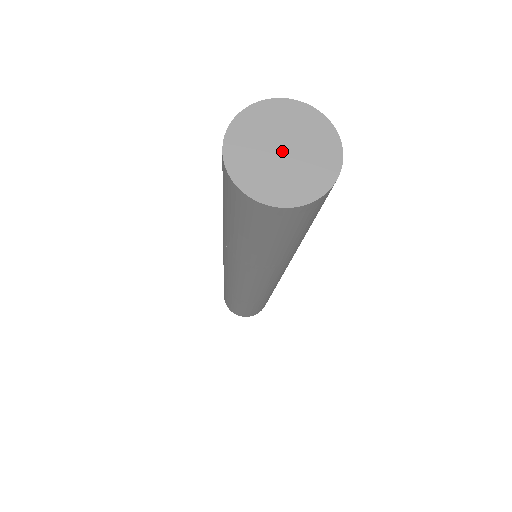
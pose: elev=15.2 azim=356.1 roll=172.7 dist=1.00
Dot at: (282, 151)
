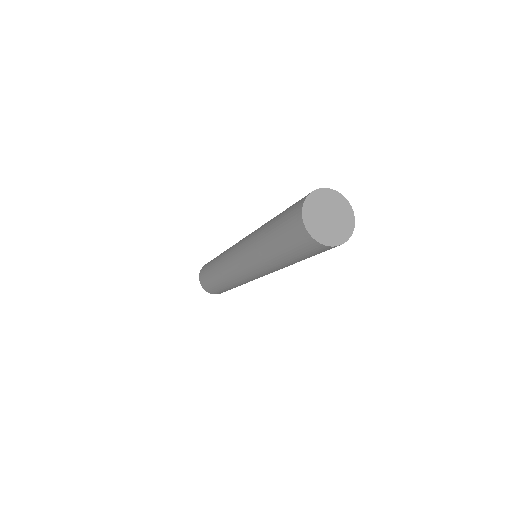
Dot at: (329, 217)
